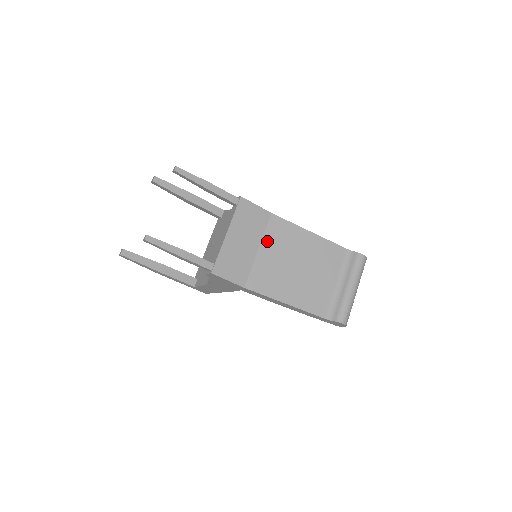
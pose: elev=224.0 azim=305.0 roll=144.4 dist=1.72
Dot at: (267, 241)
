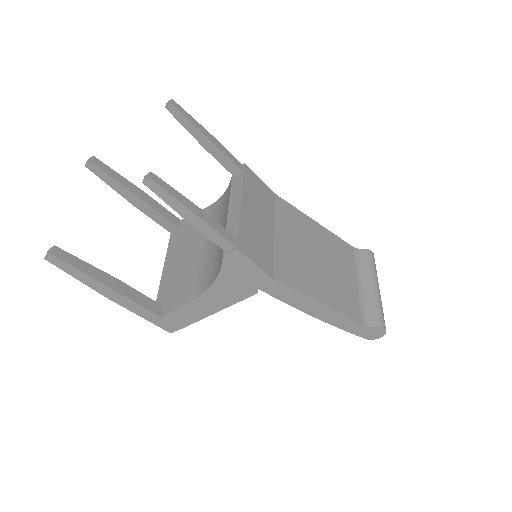
Dot at: (280, 224)
